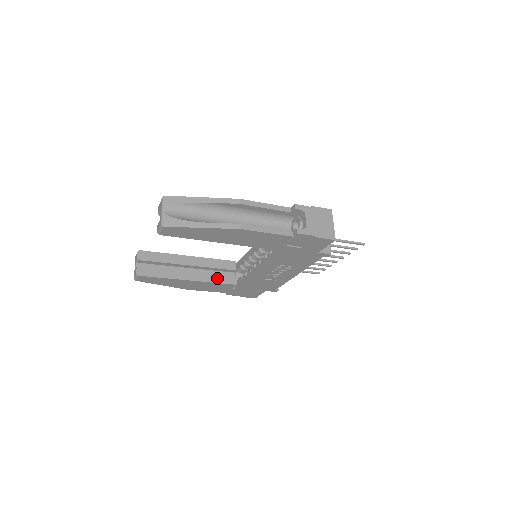
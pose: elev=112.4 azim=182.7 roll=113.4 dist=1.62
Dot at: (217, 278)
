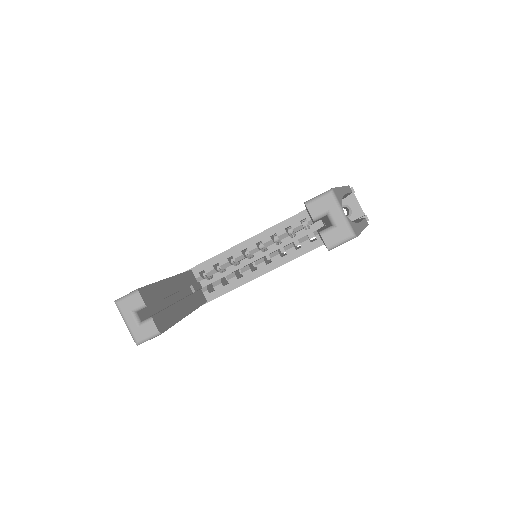
Dot at: (197, 300)
